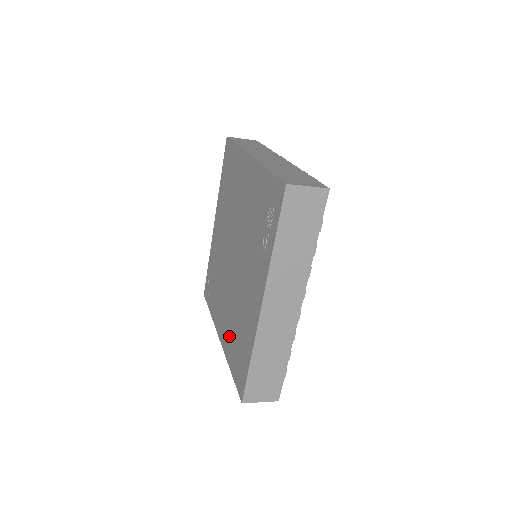
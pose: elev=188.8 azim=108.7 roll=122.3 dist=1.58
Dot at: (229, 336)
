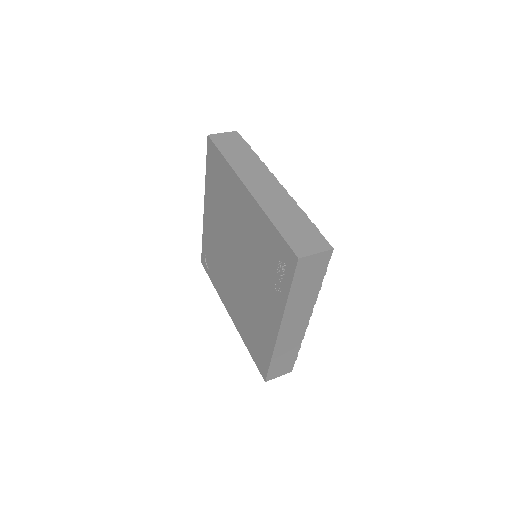
Dot at: (242, 323)
